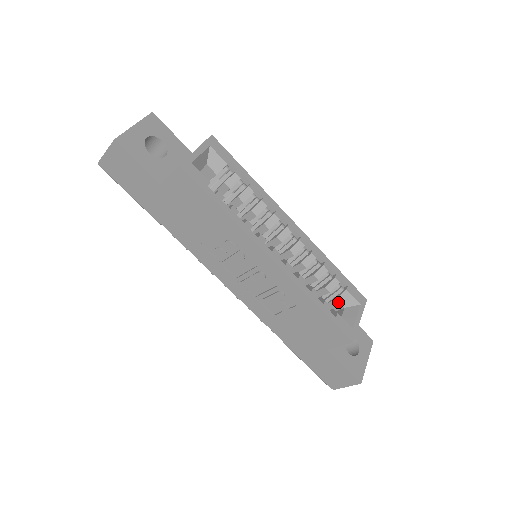
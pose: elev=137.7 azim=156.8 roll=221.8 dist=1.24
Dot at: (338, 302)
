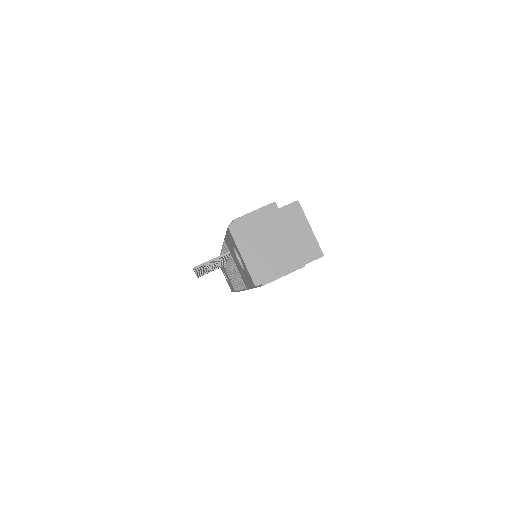
Dot at: occluded
